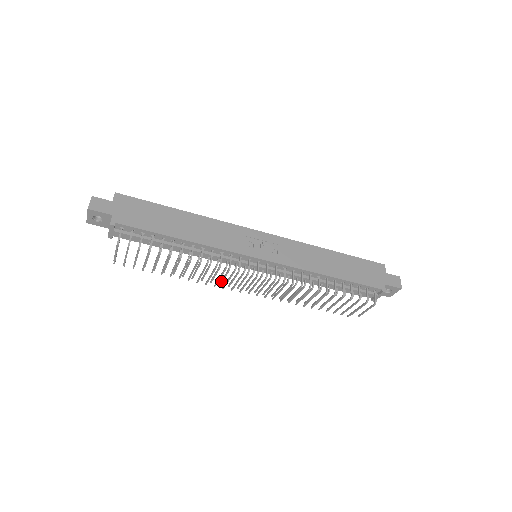
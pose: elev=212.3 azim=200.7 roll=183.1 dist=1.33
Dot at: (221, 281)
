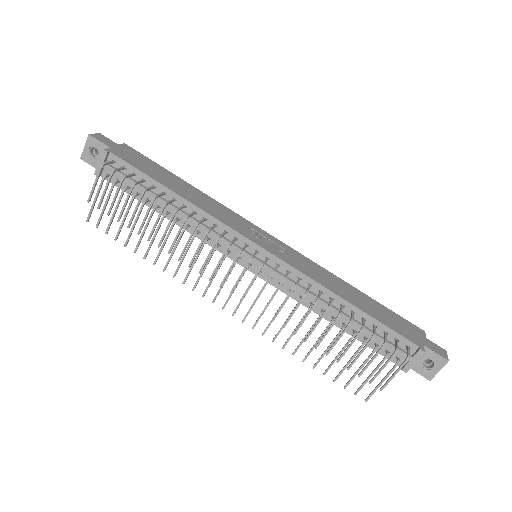
Dot at: (203, 264)
